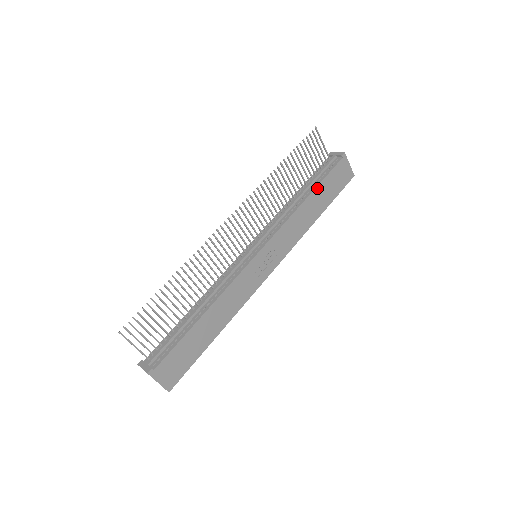
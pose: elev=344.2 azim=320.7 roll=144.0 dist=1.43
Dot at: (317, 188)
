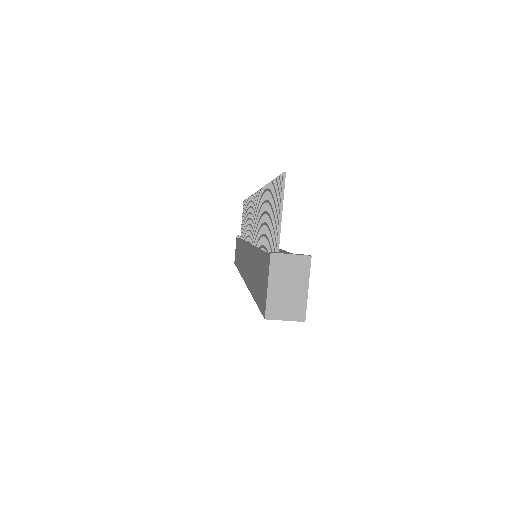
Dot at: occluded
